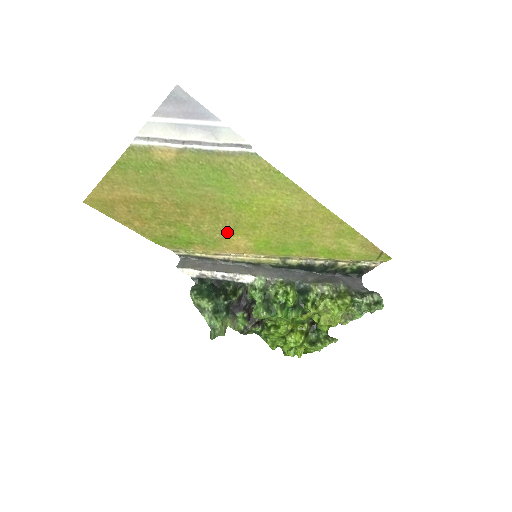
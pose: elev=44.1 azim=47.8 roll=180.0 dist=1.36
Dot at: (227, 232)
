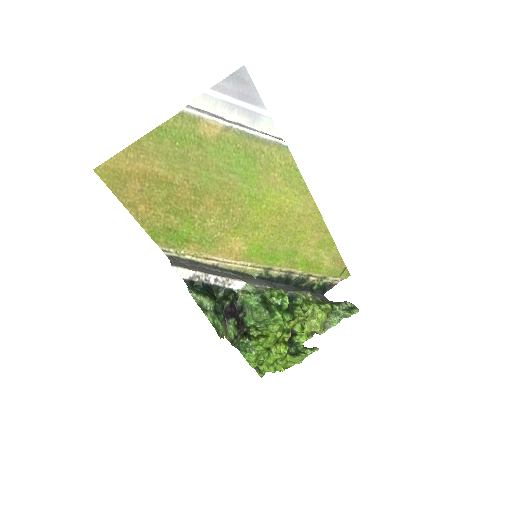
Dot at: (229, 231)
